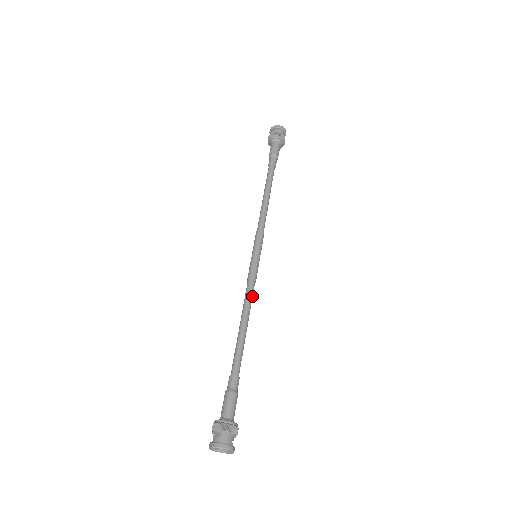
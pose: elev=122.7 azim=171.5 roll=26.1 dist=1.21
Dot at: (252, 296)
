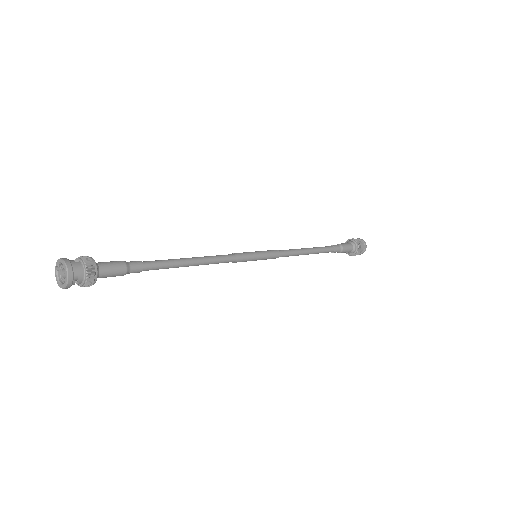
Dot at: (222, 261)
